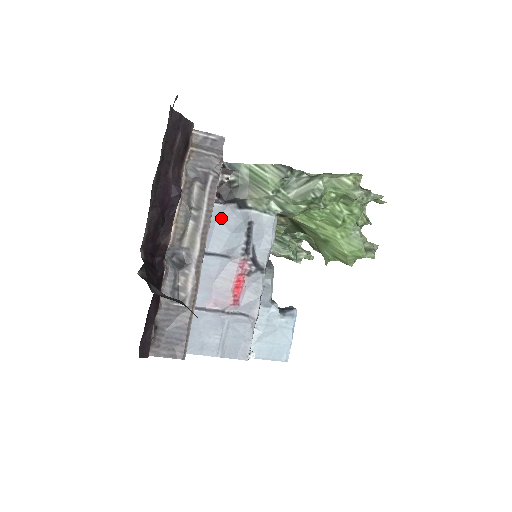
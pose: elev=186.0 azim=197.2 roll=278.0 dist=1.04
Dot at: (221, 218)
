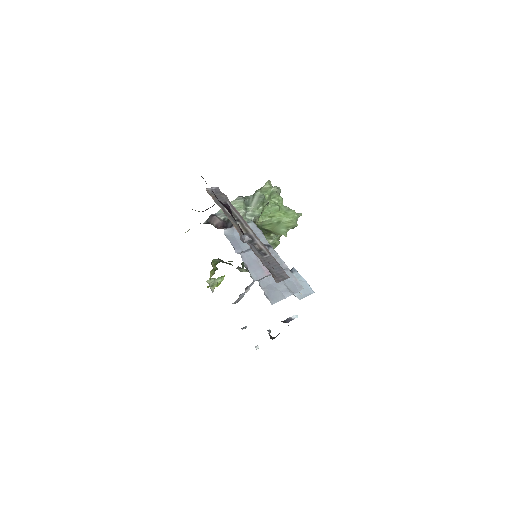
Dot at: (235, 234)
